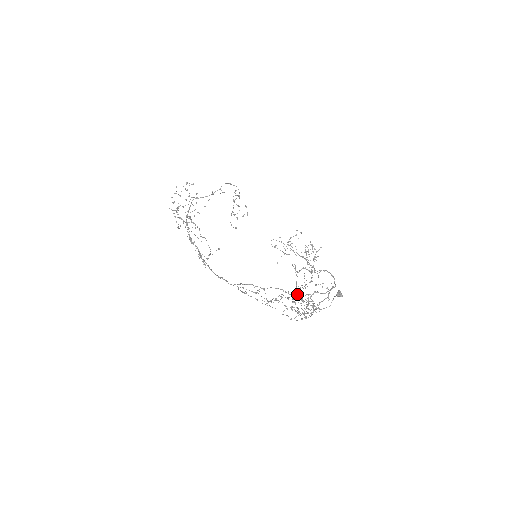
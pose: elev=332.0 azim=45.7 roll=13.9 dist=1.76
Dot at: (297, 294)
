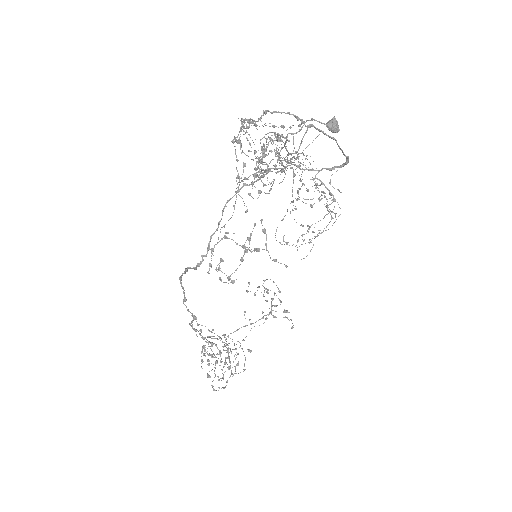
Dot at: (267, 170)
